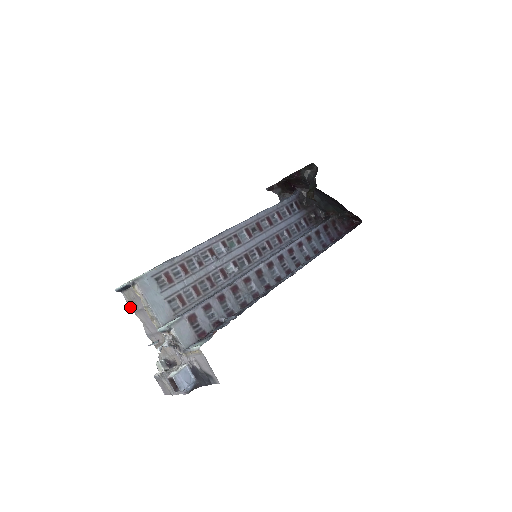
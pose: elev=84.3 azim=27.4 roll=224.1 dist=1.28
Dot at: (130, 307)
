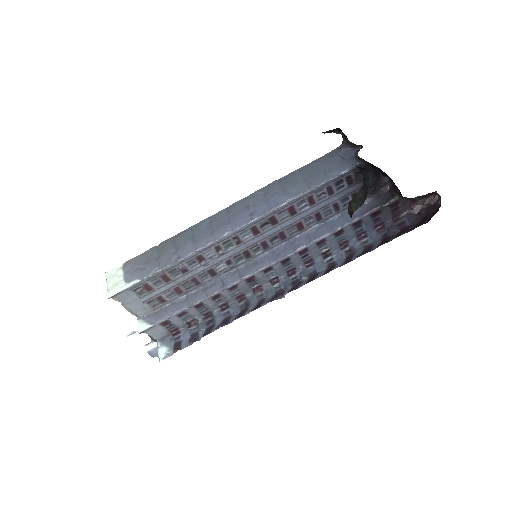
Dot at: occluded
